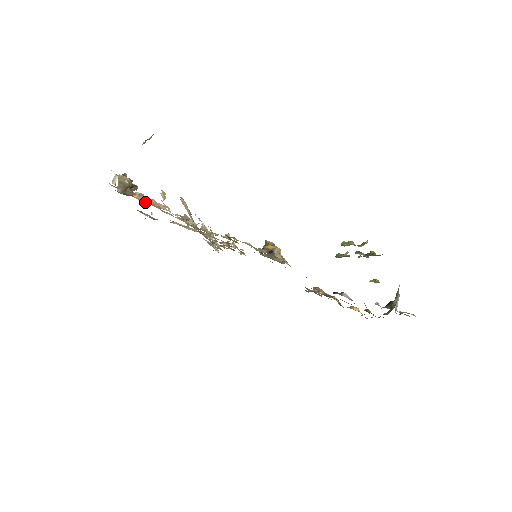
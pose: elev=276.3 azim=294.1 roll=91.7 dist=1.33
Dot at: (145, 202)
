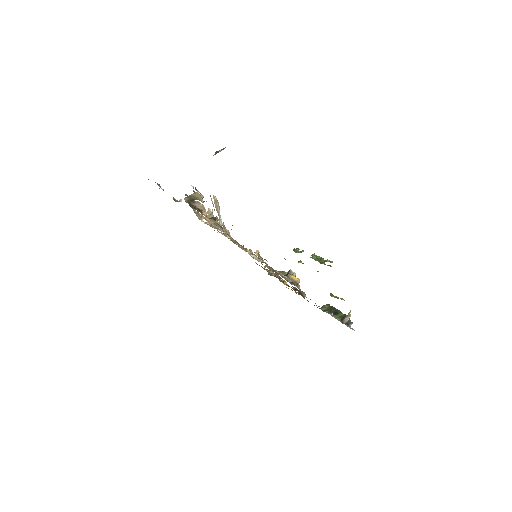
Dot at: (211, 220)
